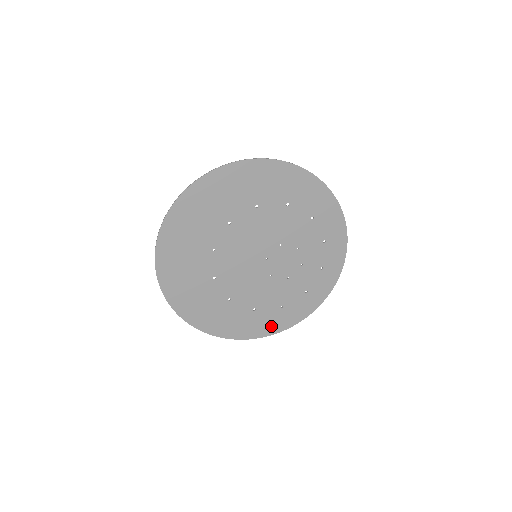
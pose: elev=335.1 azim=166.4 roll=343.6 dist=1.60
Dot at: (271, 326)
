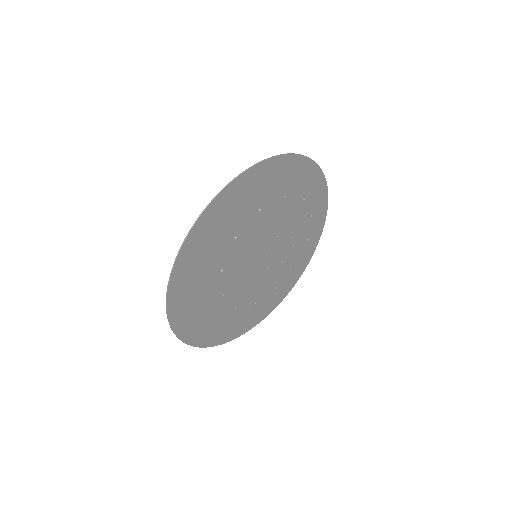
Dot at: (267, 309)
